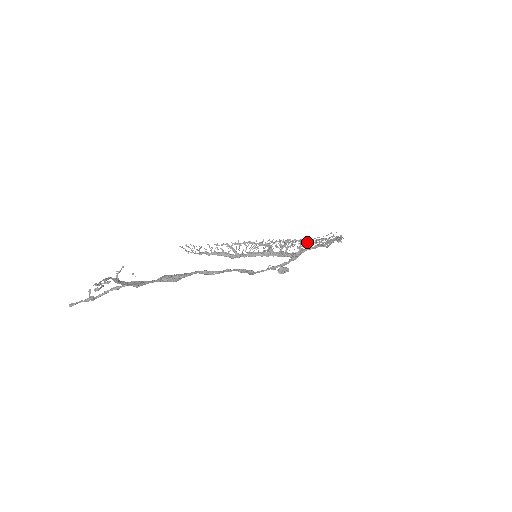
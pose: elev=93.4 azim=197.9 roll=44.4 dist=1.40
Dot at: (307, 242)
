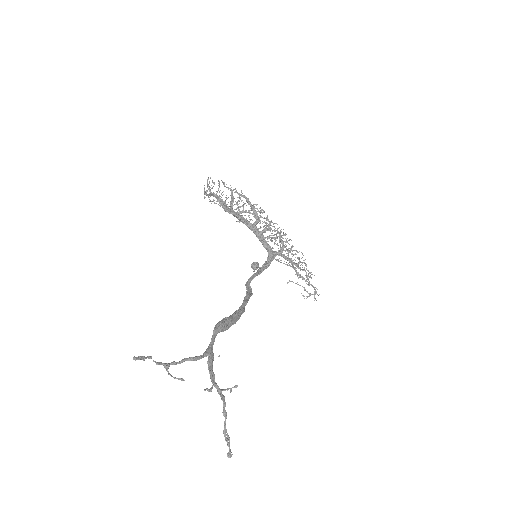
Dot at: (286, 246)
